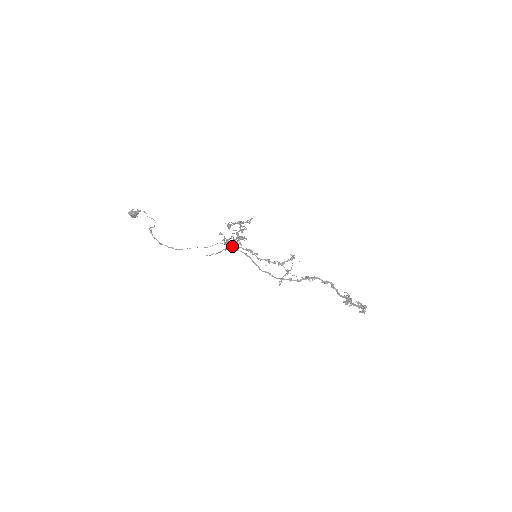
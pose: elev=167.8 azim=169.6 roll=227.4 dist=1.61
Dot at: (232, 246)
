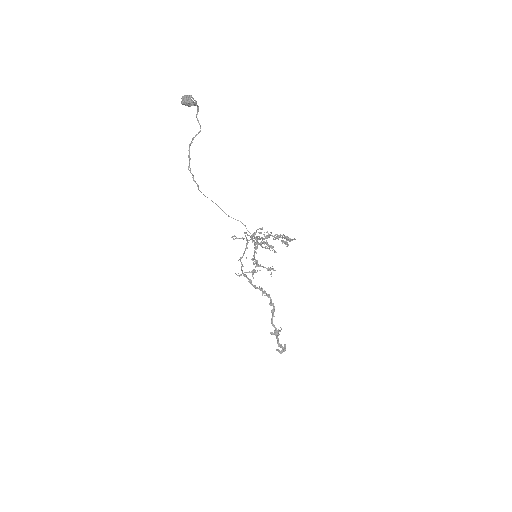
Dot at: (252, 237)
